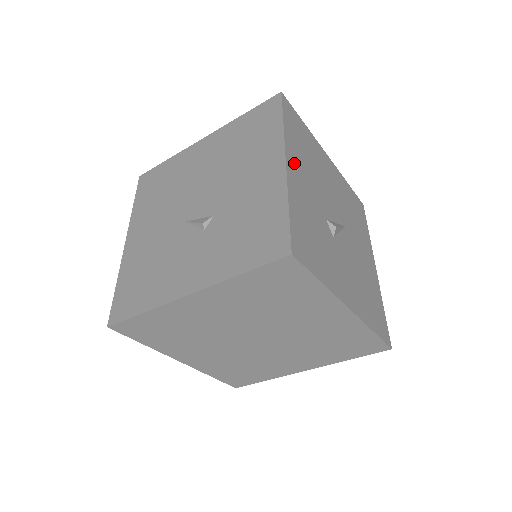
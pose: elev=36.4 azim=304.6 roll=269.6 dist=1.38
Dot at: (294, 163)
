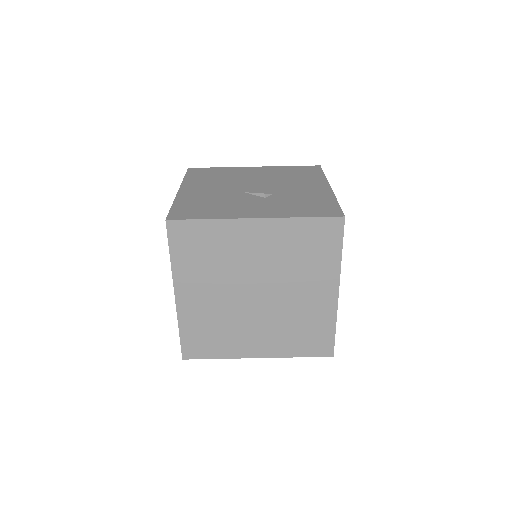
Dot at: occluded
